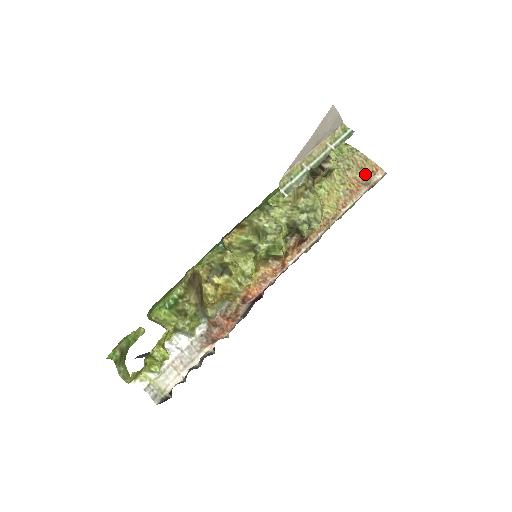
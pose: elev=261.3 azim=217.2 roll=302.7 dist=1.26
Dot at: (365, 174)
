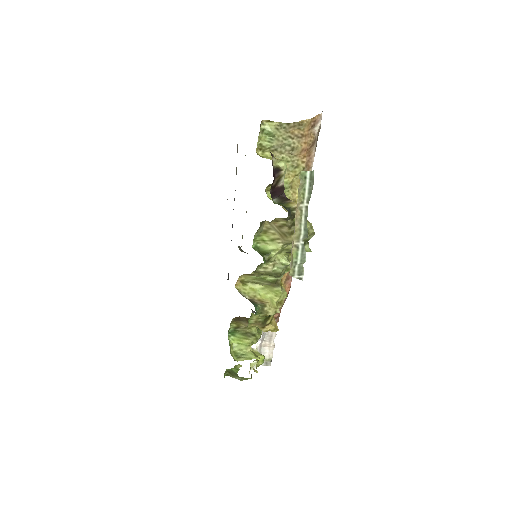
Dot at: (308, 137)
